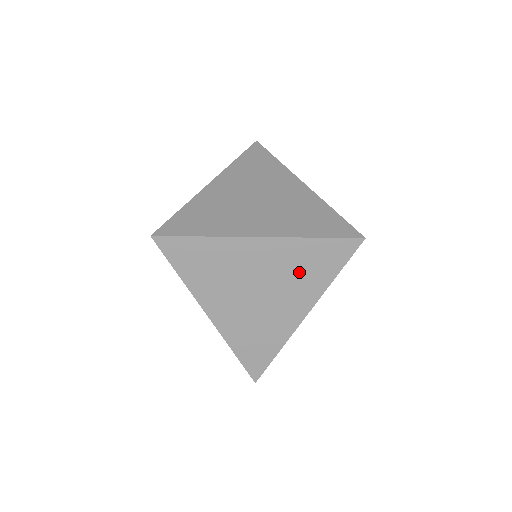
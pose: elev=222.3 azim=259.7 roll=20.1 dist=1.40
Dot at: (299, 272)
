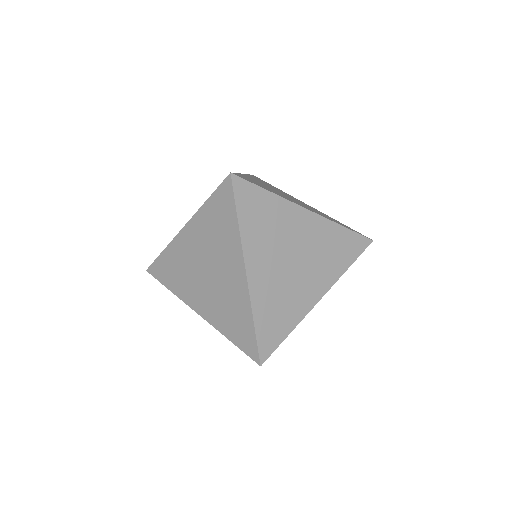
Dot at: (327, 253)
